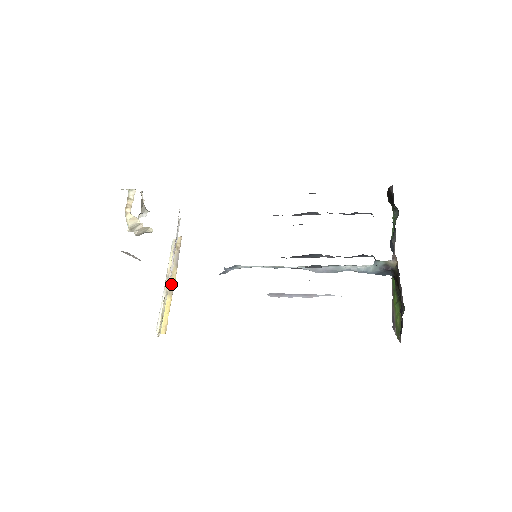
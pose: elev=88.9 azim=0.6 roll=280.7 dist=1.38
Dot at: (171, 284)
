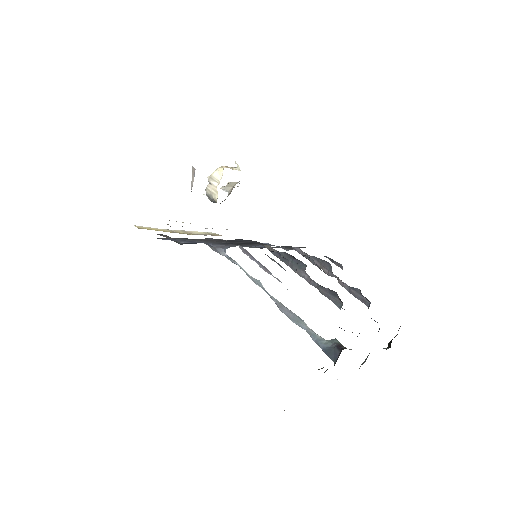
Dot at: (180, 233)
